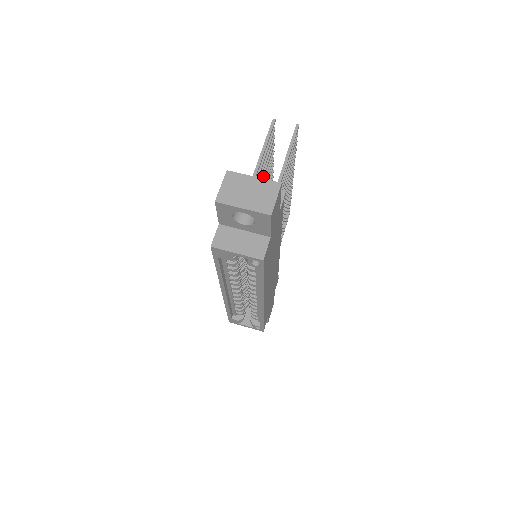
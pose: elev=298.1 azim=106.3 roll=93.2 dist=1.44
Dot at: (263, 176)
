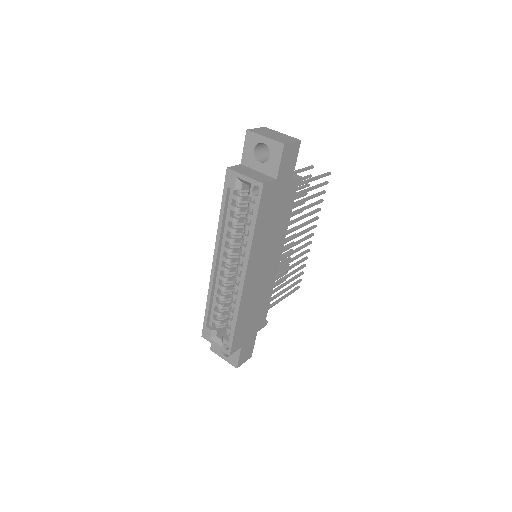
Dot at: occluded
